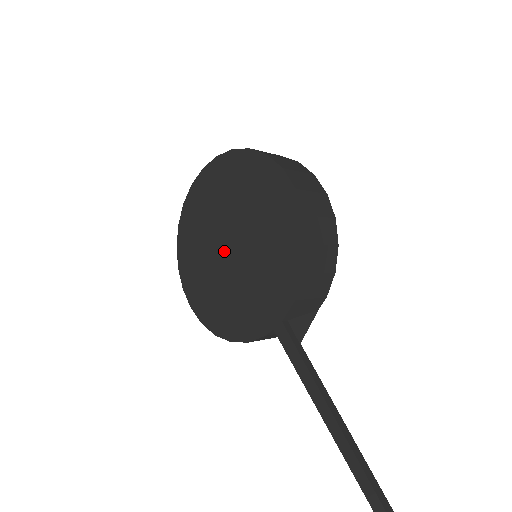
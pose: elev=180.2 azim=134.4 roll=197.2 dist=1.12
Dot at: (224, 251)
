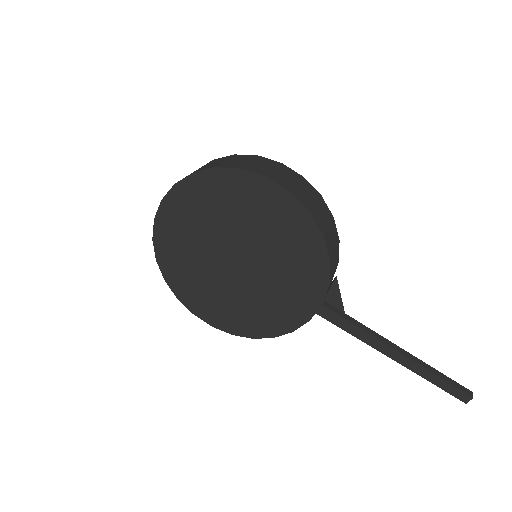
Dot at: (229, 268)
